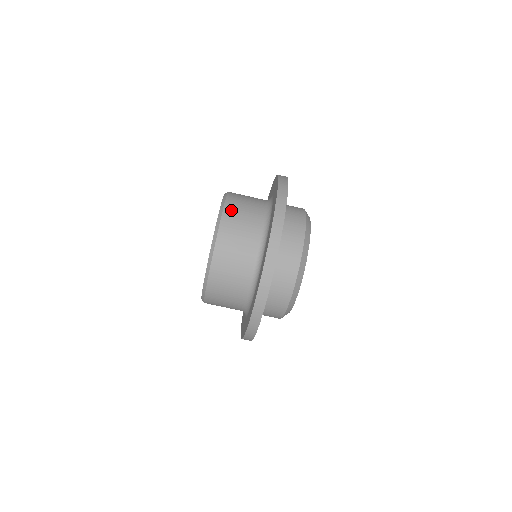
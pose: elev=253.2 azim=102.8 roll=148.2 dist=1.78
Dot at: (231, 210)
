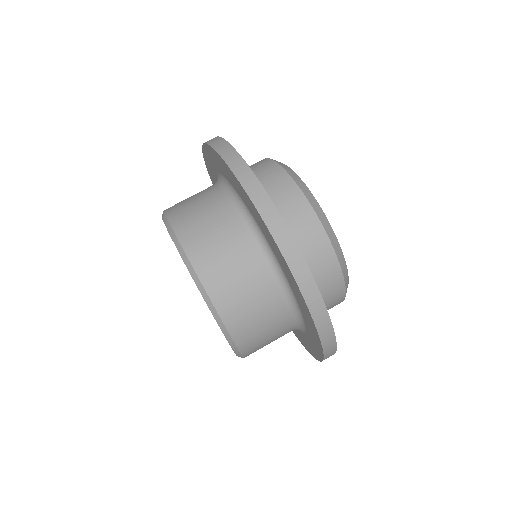
Dot at: (181, 220)
